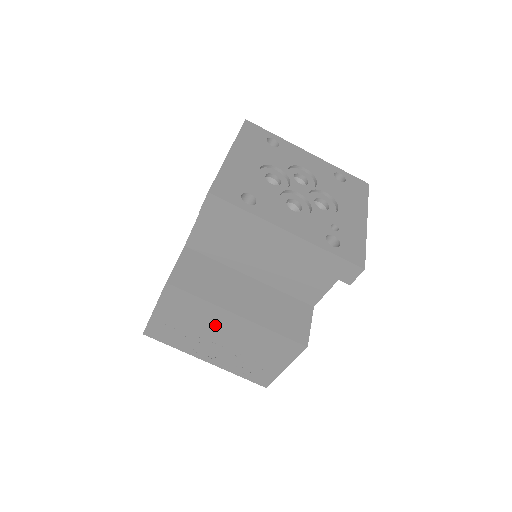
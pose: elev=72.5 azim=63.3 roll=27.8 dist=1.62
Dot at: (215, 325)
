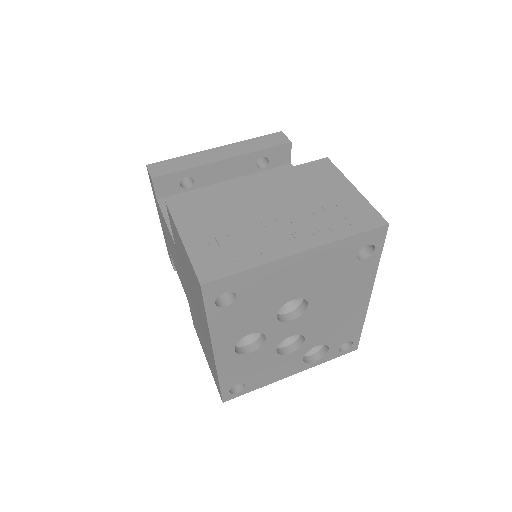
Dot at: (247, 203)
